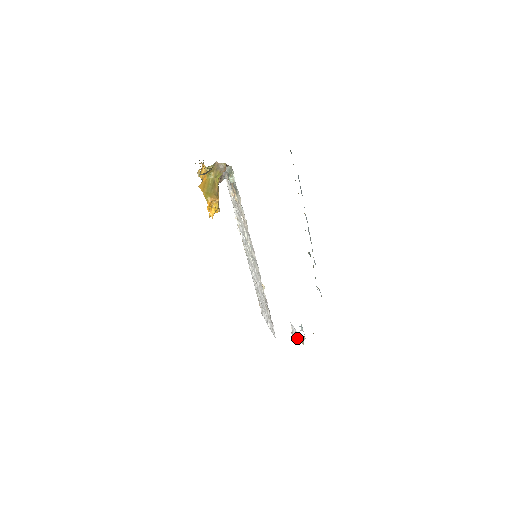
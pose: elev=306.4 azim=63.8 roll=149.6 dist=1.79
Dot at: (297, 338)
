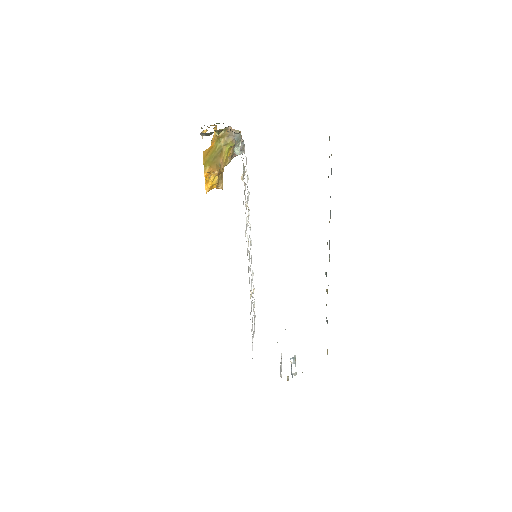
Dot at: (281, 370)
